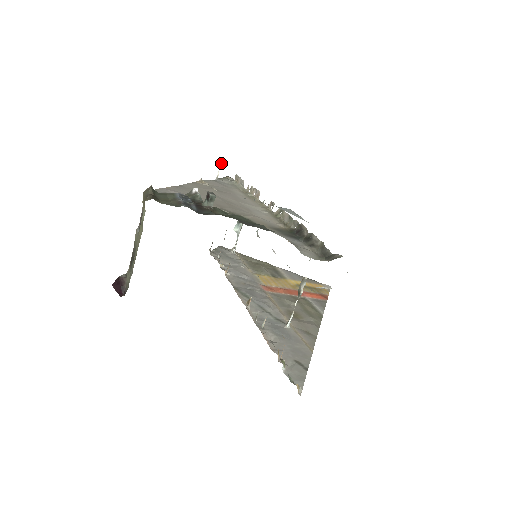
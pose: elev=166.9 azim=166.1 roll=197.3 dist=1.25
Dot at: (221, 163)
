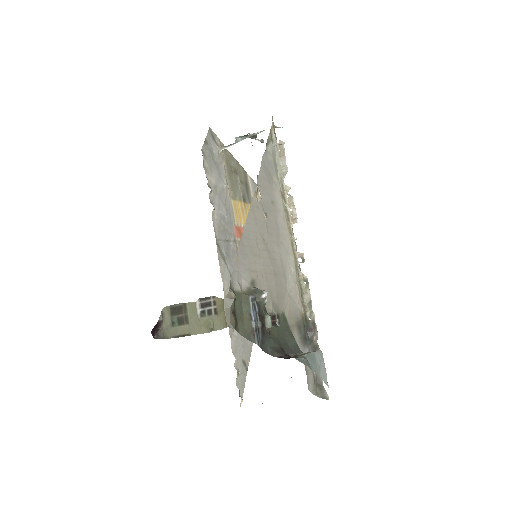
Dot at: (280, 144)
